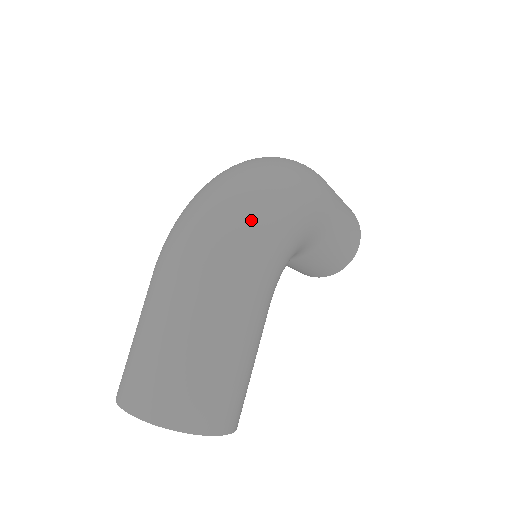
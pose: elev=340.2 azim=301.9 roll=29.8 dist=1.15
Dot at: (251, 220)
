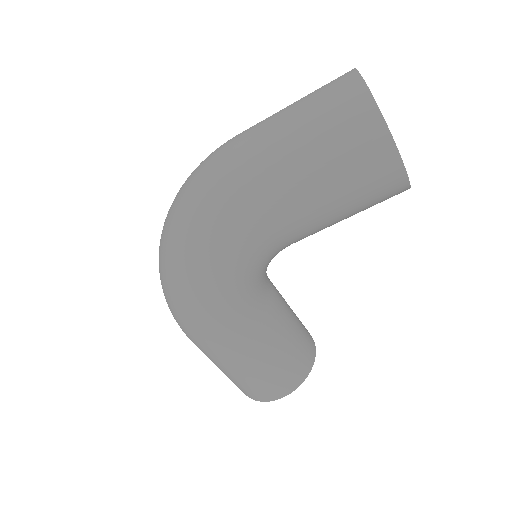
Dot at: (171, 302)
